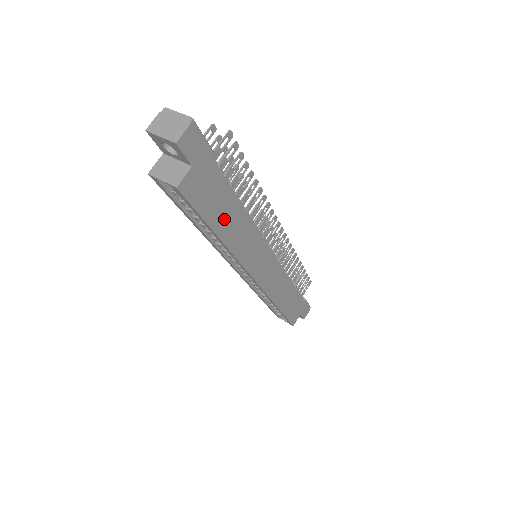
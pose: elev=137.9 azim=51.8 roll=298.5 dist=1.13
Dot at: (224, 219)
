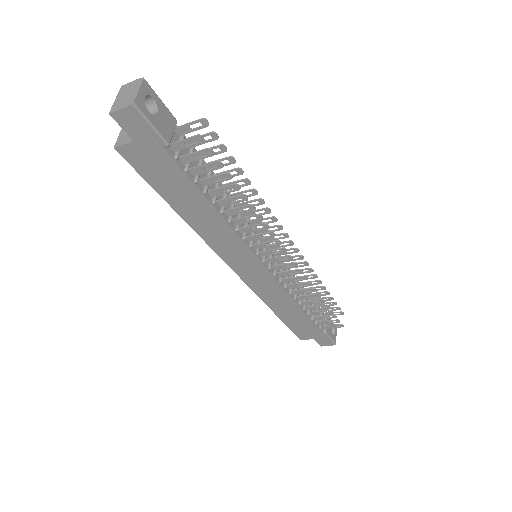
Dot at: (184, 202)
